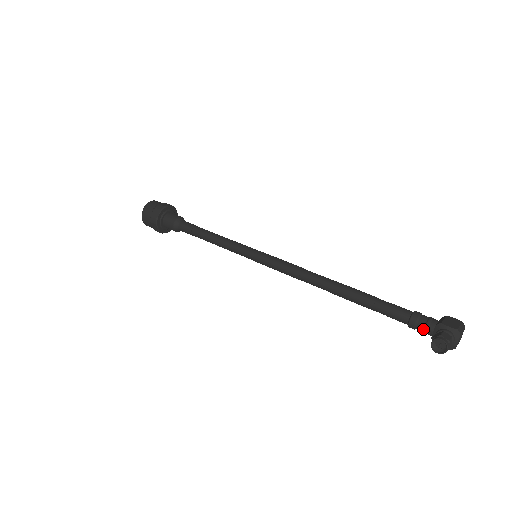
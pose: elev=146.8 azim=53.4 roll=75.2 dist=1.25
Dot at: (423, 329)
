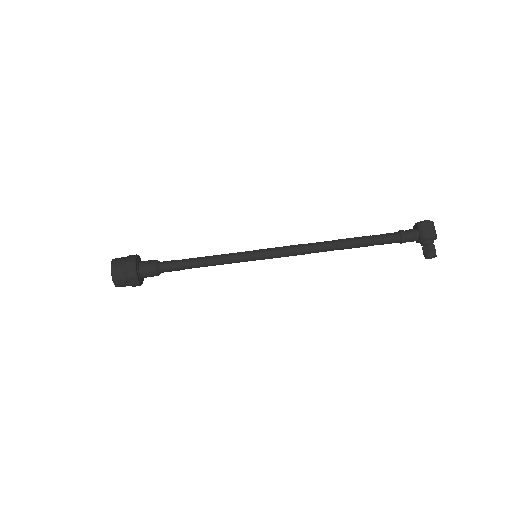
Dot at: occluded
